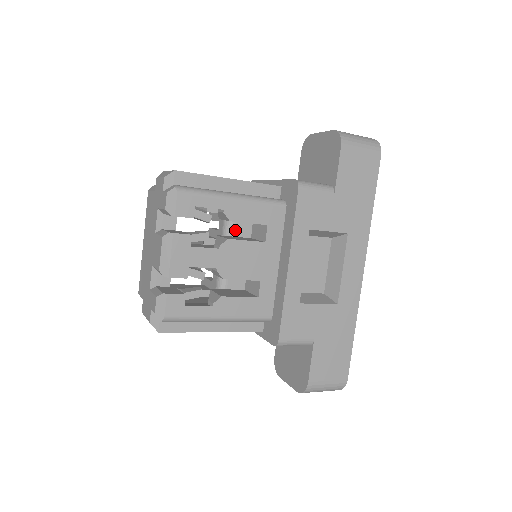
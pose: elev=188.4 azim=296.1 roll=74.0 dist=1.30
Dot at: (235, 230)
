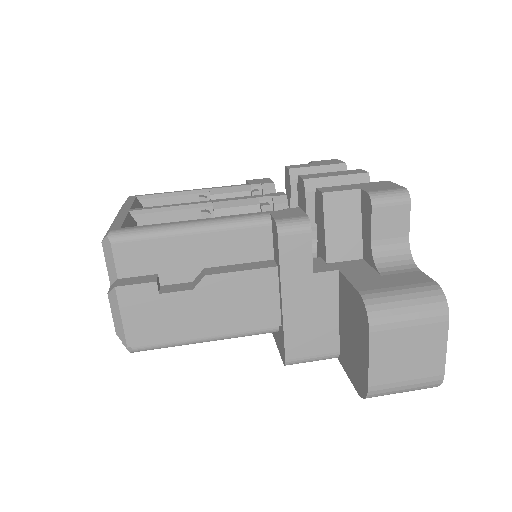
Dot at: occluded
